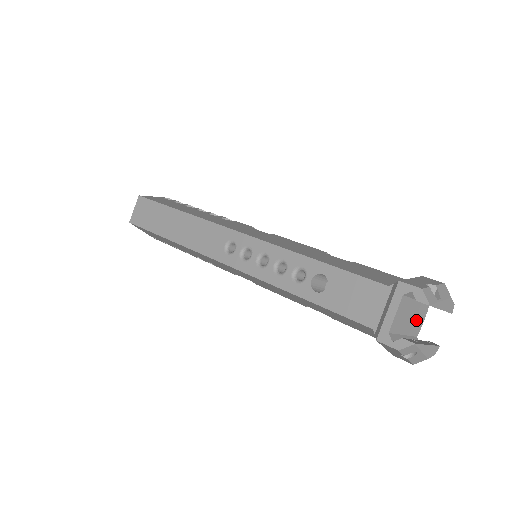
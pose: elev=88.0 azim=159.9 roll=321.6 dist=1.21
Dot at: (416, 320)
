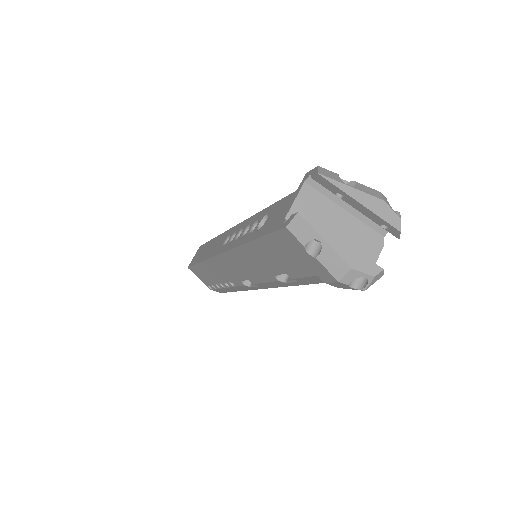
Dot at: (355, 242)
